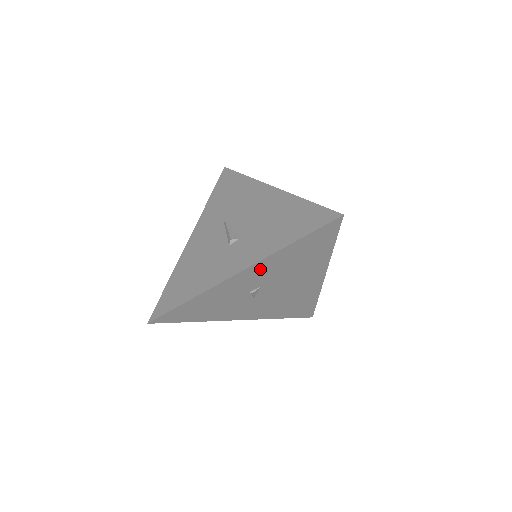
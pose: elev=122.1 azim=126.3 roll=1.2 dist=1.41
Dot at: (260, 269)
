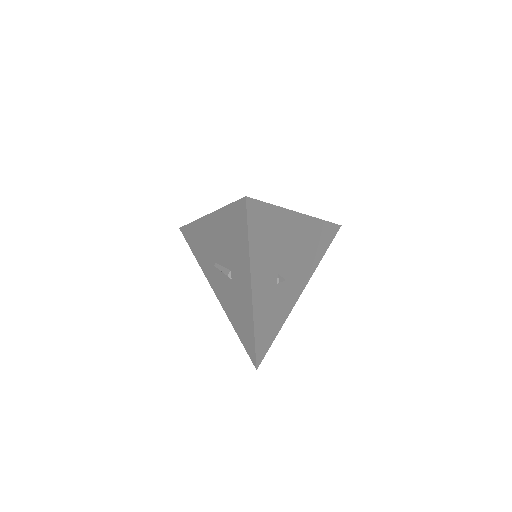
Dot at: (259, 274)
